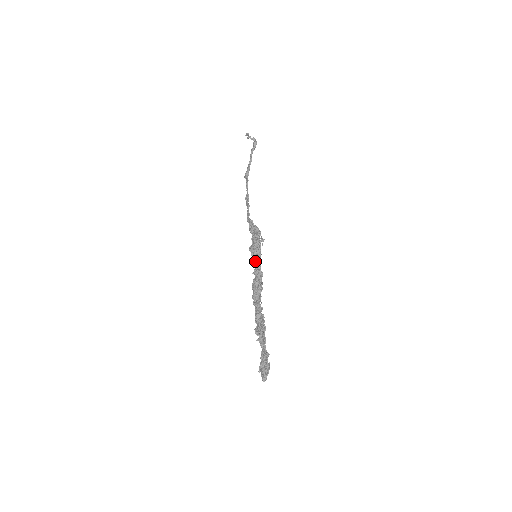
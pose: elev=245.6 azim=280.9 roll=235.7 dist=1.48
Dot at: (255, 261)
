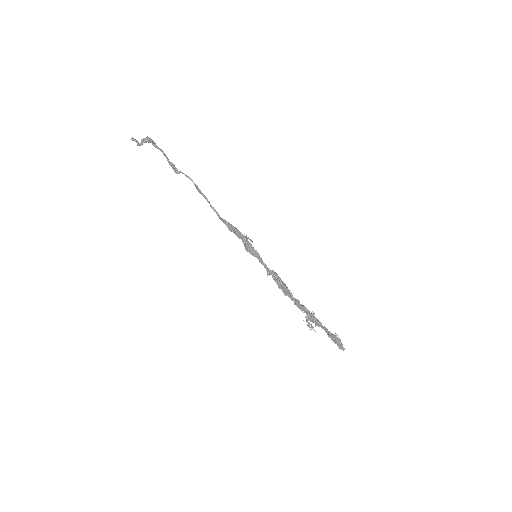
Dot at: (259, 261)
